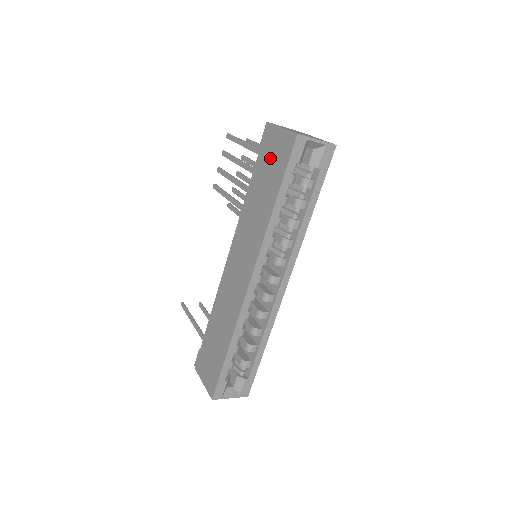
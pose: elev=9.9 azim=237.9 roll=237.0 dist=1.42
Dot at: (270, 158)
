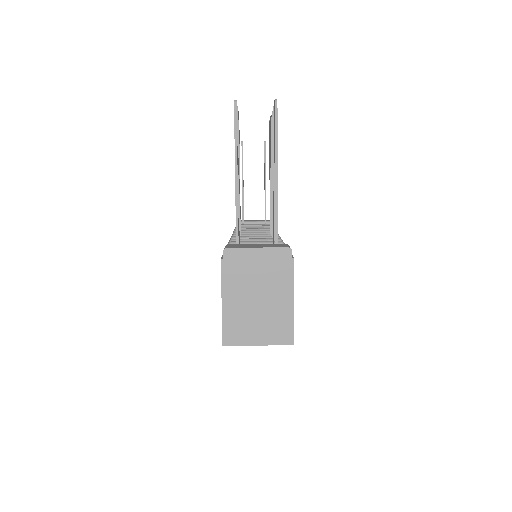
Dot at: occluded
